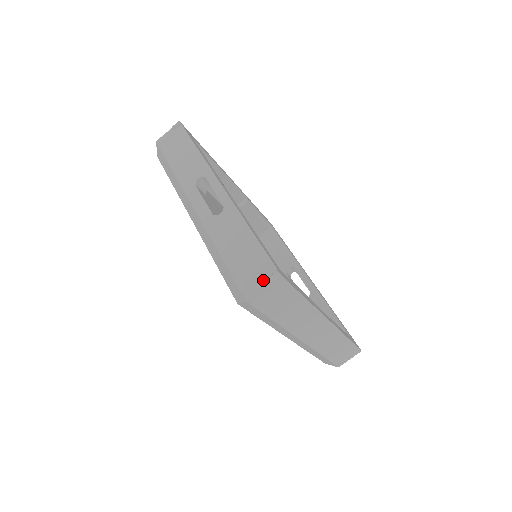
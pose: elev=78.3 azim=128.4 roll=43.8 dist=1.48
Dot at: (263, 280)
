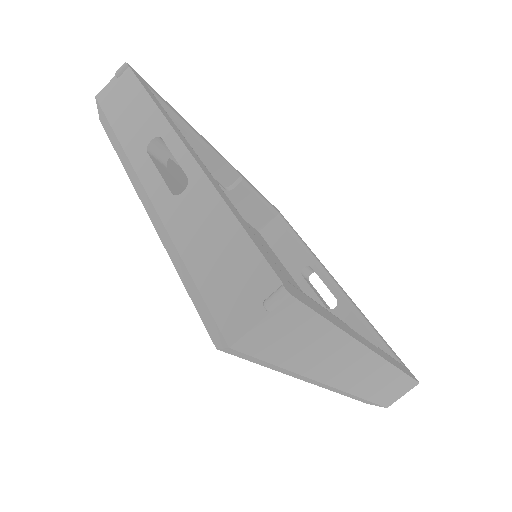
Dot at: (258, 305)
